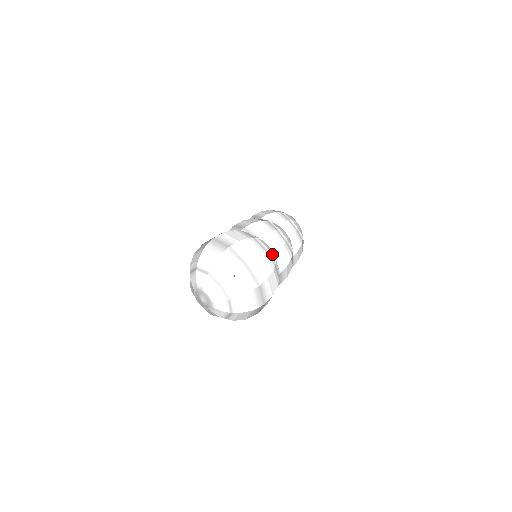
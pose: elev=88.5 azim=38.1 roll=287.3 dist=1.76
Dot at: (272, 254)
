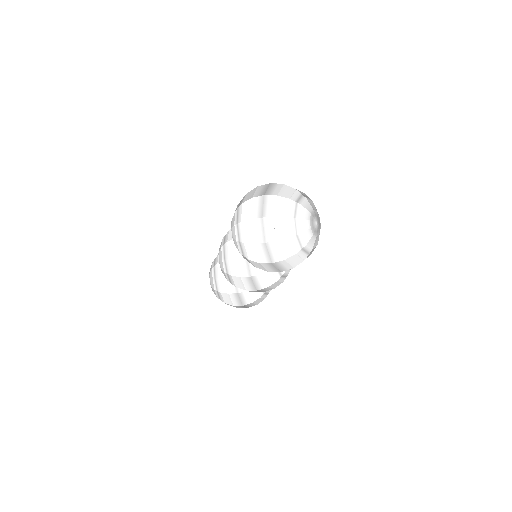
Dot at: (307, 237)
